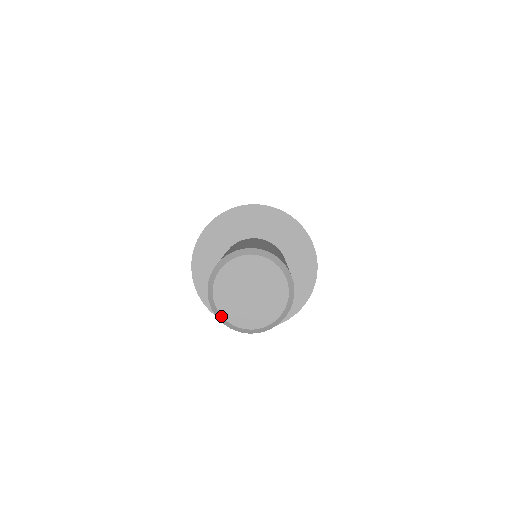
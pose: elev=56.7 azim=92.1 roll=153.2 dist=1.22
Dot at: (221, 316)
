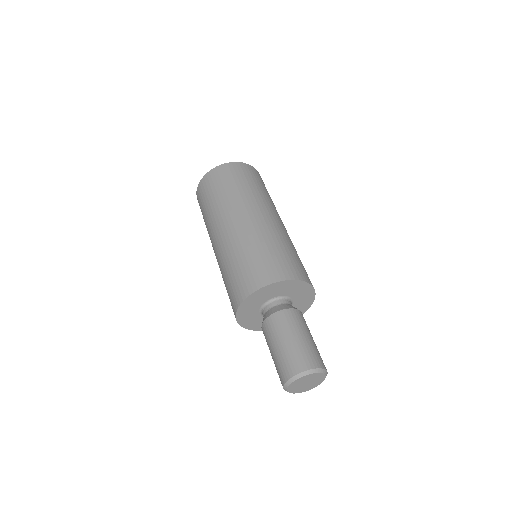
Dot at: (288, 387)
